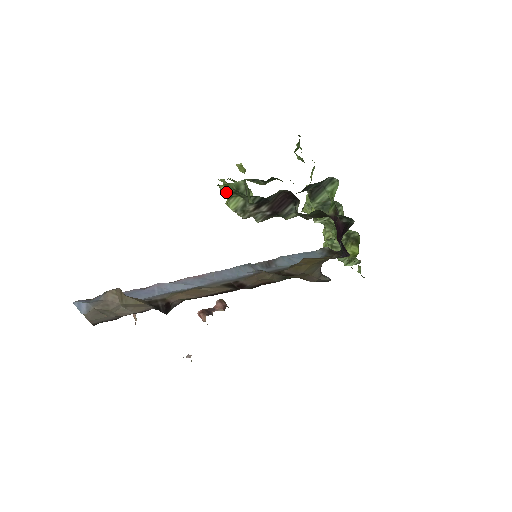
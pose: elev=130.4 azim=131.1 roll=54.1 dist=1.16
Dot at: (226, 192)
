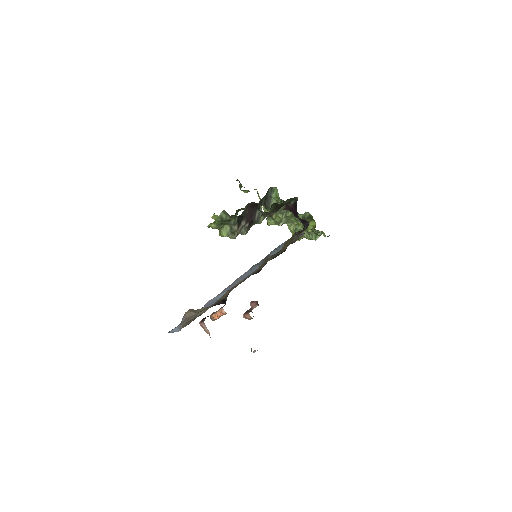
Dot at: (216, 227)
